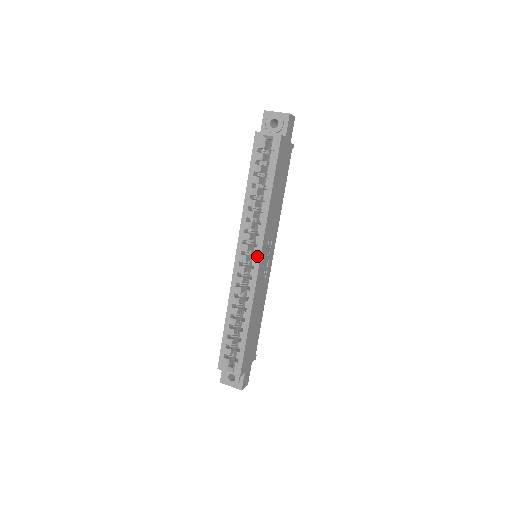
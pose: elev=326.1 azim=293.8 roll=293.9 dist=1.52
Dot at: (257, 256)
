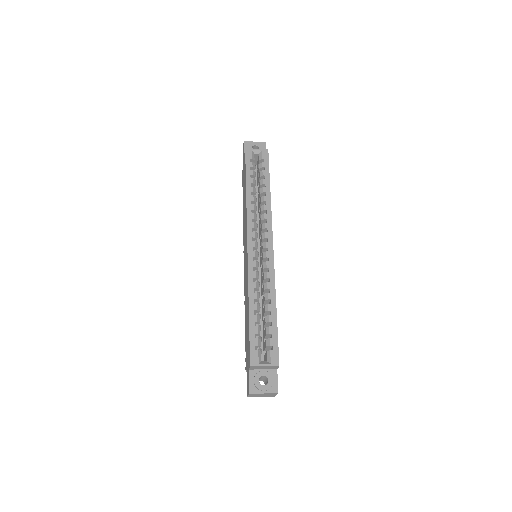
Dot at: (269, 239)
